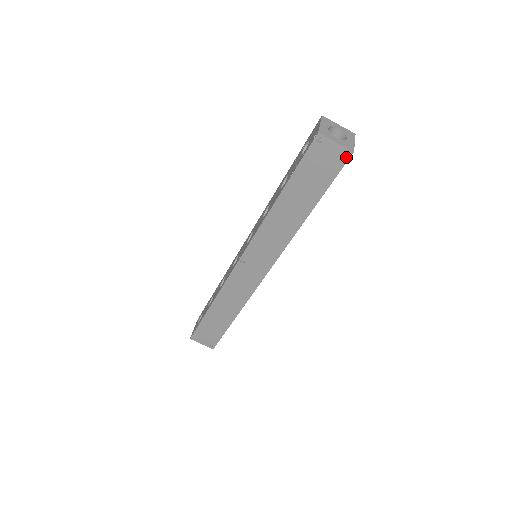
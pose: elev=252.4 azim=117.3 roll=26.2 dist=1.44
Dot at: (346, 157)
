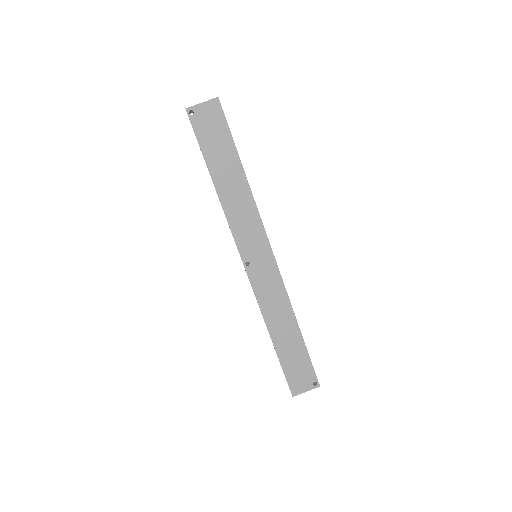
Dot at: (218, 105)
